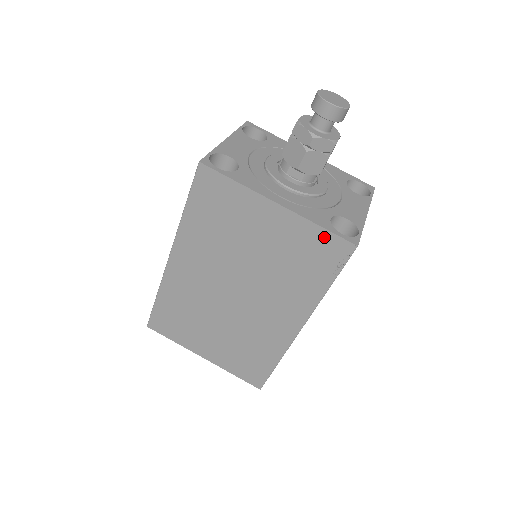
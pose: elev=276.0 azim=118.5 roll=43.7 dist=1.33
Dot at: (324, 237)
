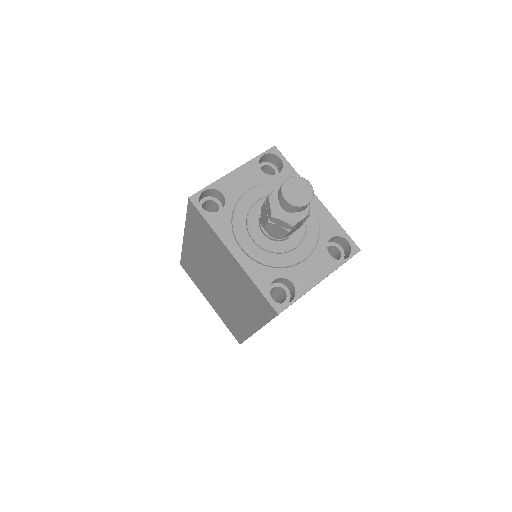
Dot at: (259, 294)
